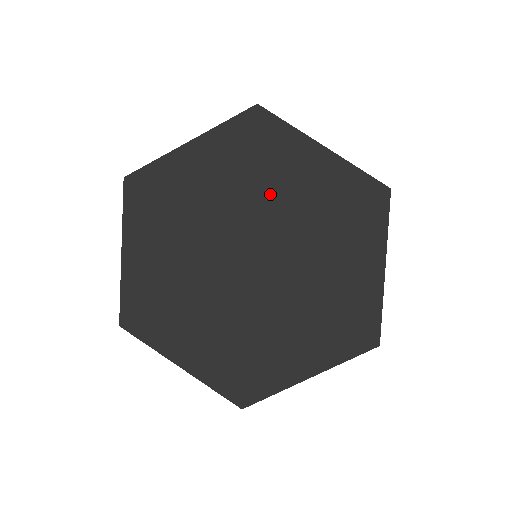
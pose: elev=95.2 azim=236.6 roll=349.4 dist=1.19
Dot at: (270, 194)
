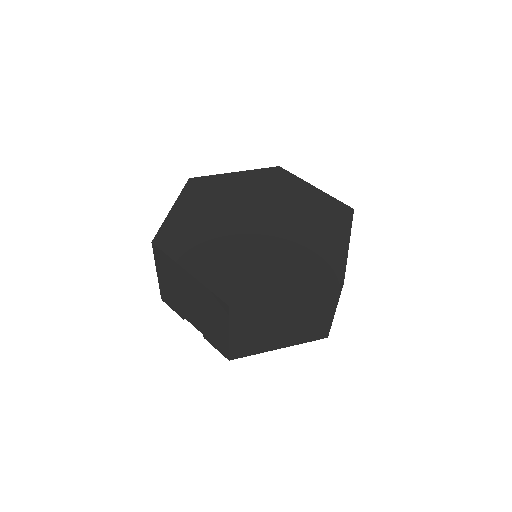
Dot at: (279, 199)
